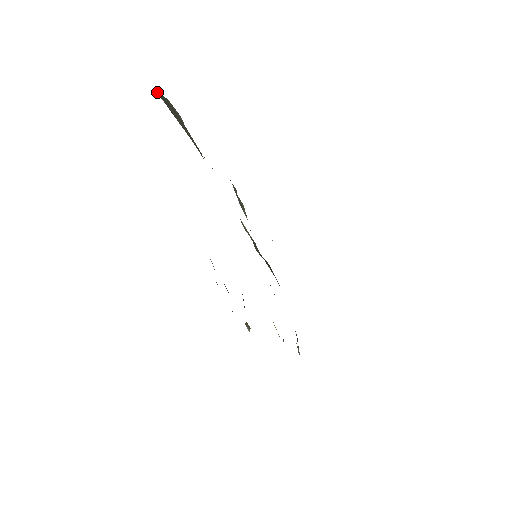
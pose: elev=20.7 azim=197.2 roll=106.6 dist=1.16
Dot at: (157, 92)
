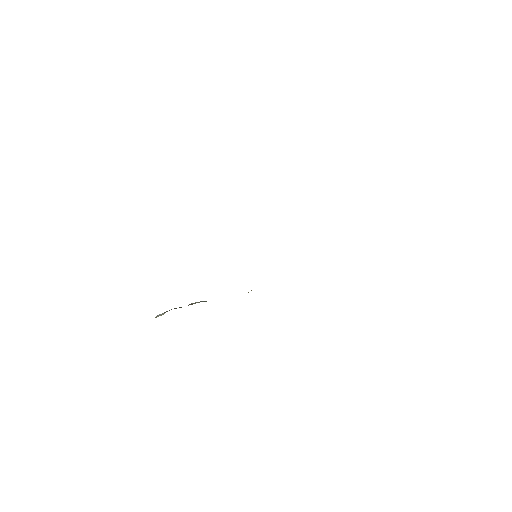
Dot at: occluded
